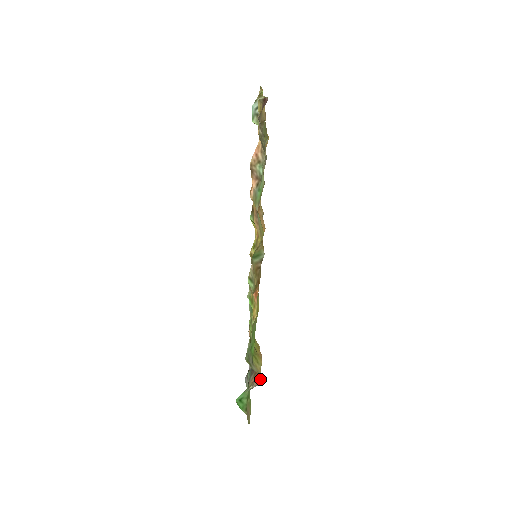
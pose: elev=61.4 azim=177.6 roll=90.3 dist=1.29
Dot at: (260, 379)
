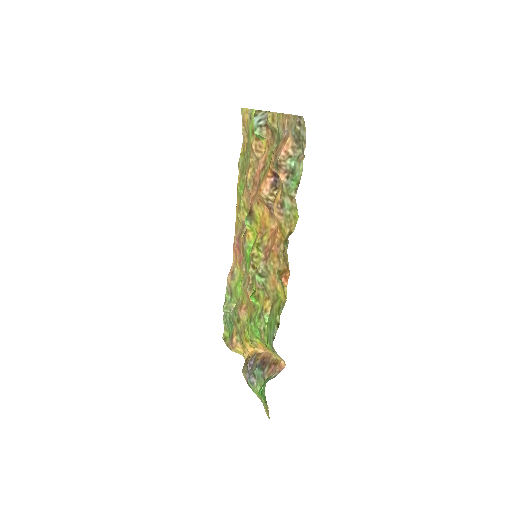
Dot at: (282, 365)
